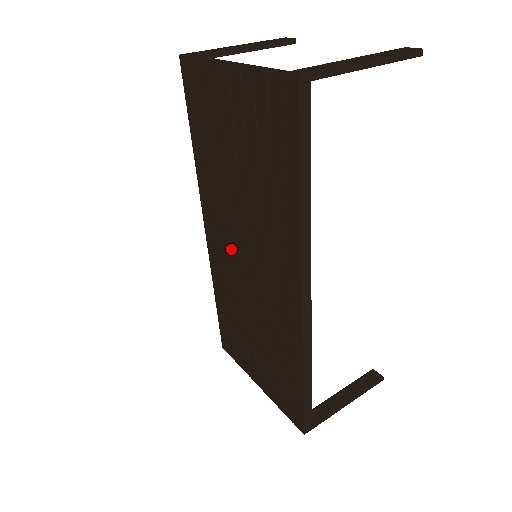
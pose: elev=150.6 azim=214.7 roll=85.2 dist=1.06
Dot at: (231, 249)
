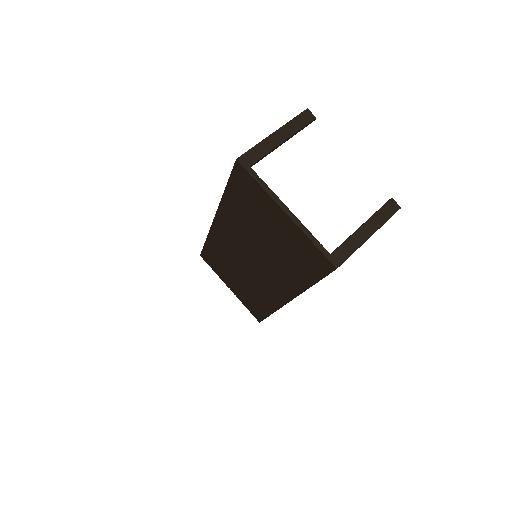
Dot at: (238, 247)
